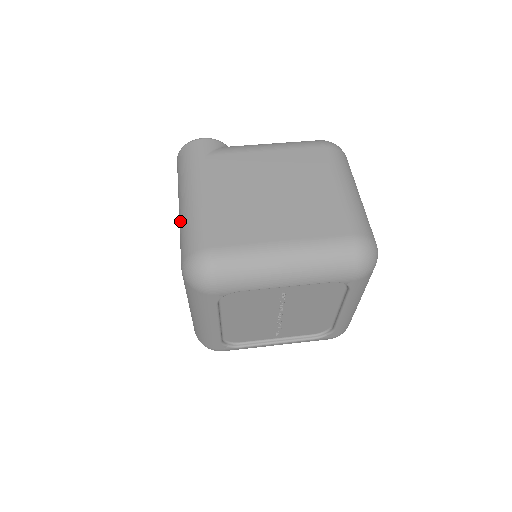
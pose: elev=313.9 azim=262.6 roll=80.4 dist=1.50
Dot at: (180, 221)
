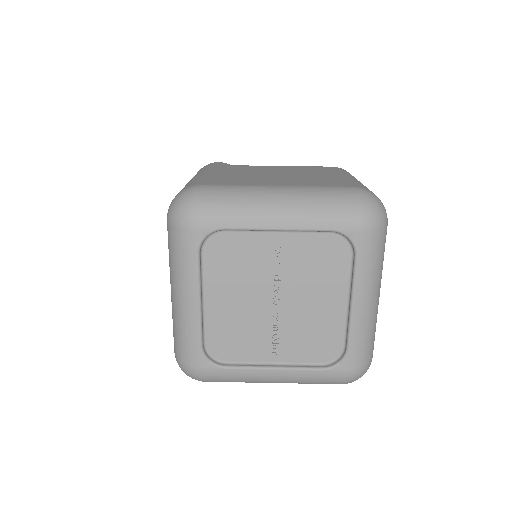
Dot at: occluded
